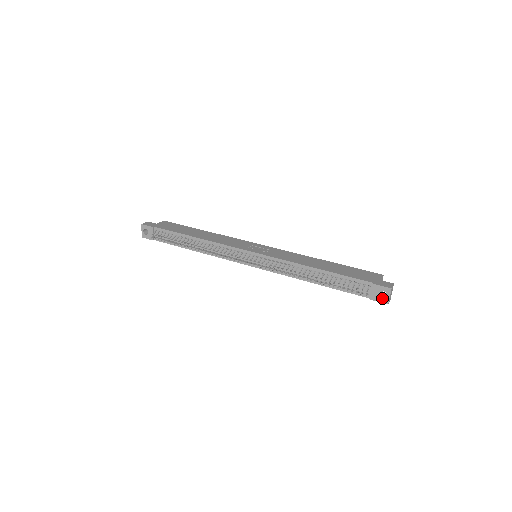
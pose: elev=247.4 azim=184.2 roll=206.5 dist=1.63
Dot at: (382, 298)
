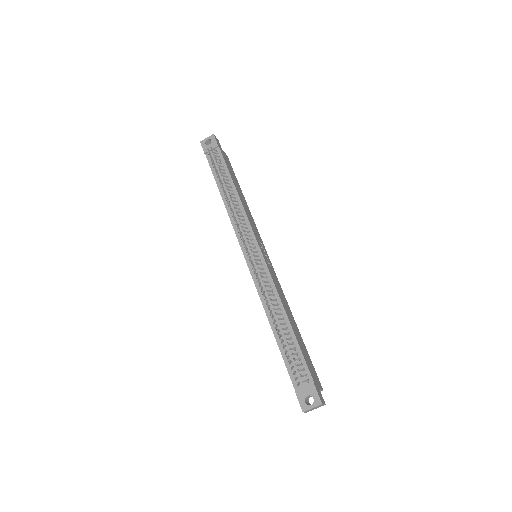
Dot at: (305, 402)
